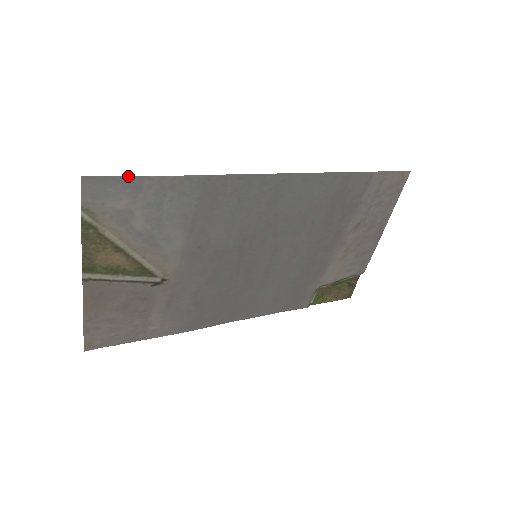
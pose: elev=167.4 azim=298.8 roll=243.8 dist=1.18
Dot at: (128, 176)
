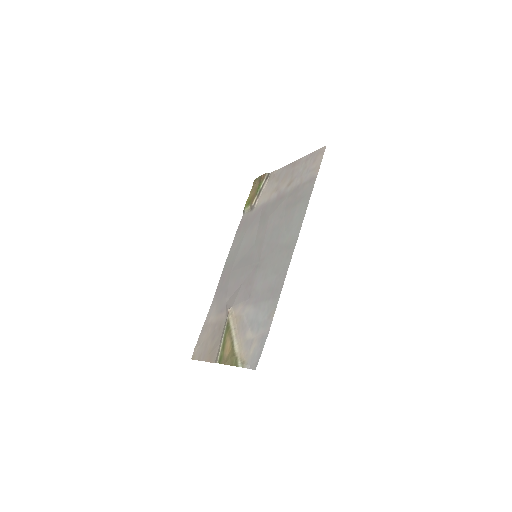
Dot at: occluded
